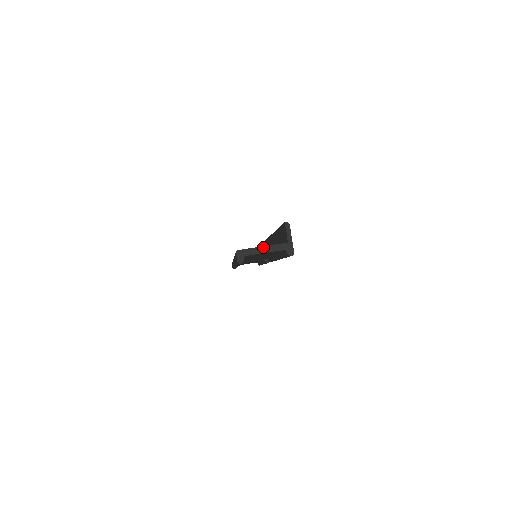
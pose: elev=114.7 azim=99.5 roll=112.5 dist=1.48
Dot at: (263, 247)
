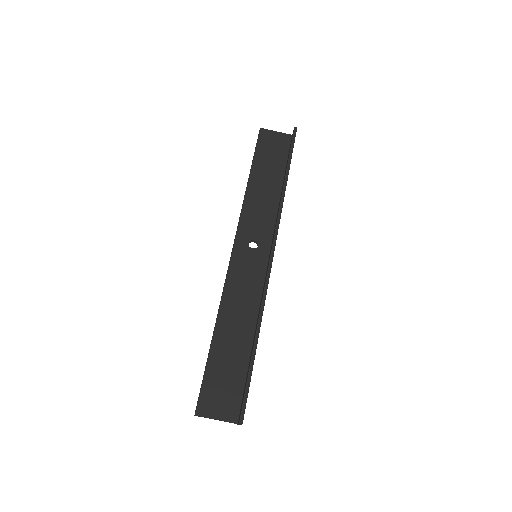
Dot at: occluded
